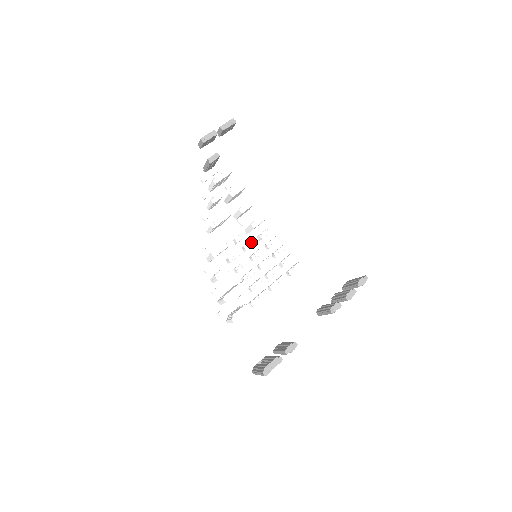
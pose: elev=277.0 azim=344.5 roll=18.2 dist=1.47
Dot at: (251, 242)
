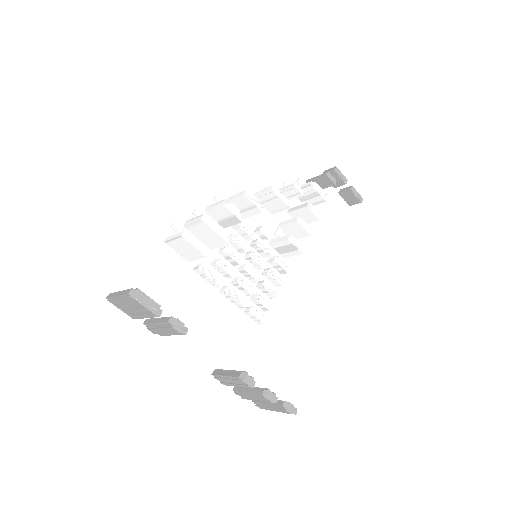
Dot at: (266, 248)
